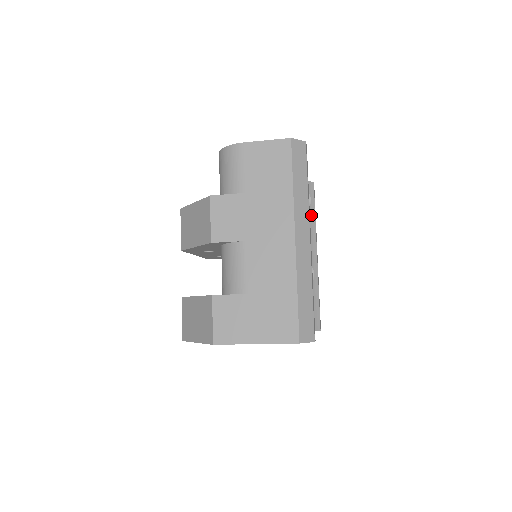
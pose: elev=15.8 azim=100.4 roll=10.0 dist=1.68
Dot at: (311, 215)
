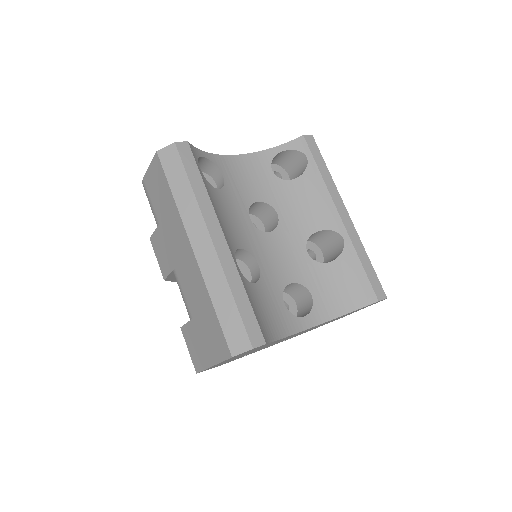
Dot at: (313, 174)
